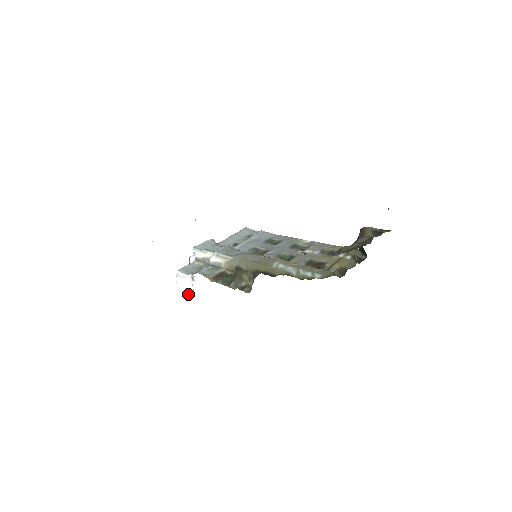
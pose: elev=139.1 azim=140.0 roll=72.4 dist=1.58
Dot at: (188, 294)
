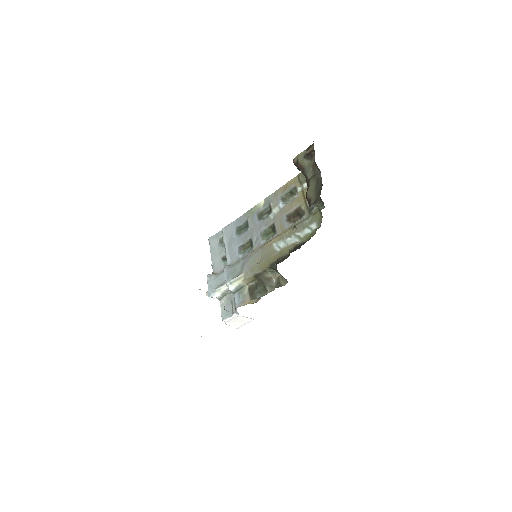
Dot at: (245, 322)
